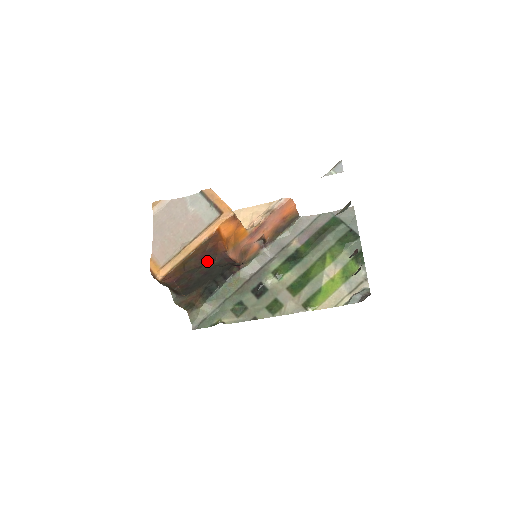
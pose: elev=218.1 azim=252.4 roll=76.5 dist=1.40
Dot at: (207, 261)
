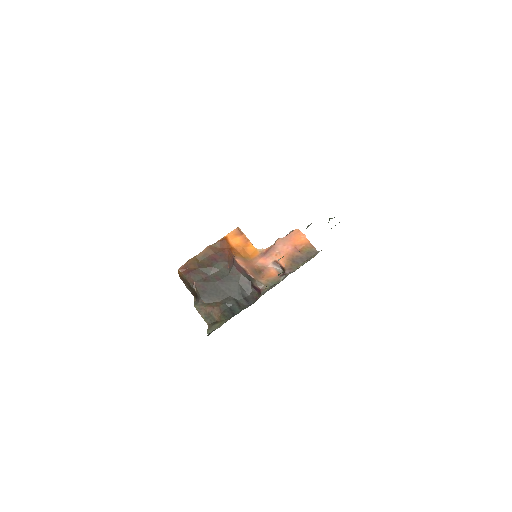
Dot at: (220, 267)
